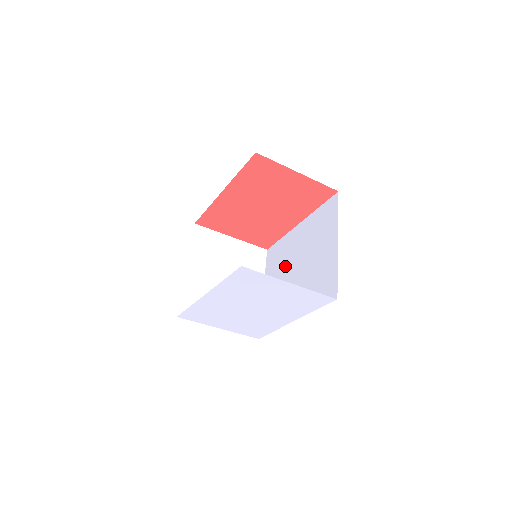
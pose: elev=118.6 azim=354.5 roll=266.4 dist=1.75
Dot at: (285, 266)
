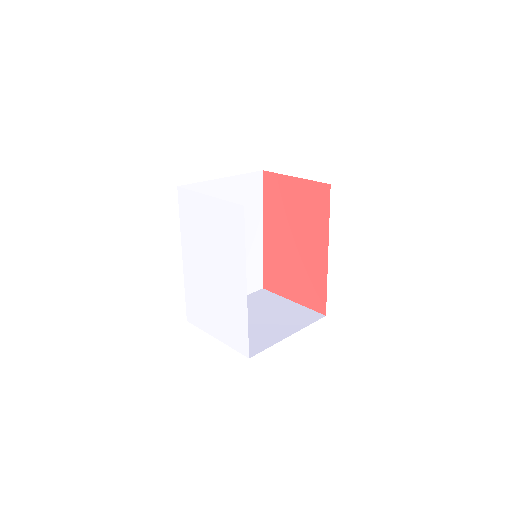
Dot at: occluded
